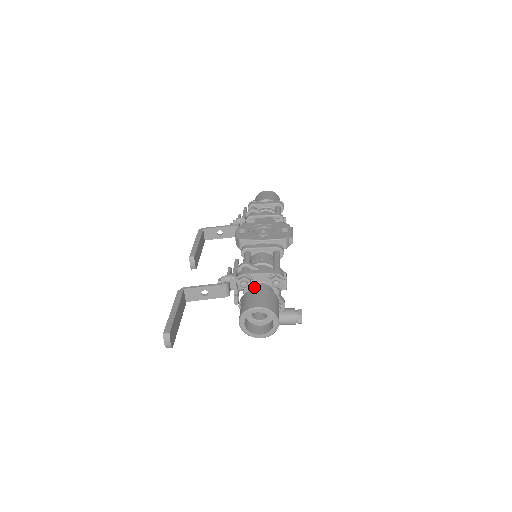
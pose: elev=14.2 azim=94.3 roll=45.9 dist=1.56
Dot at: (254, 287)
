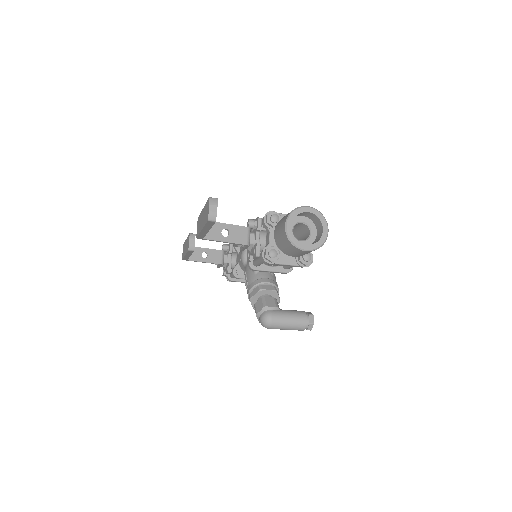
Dot at: occluded
